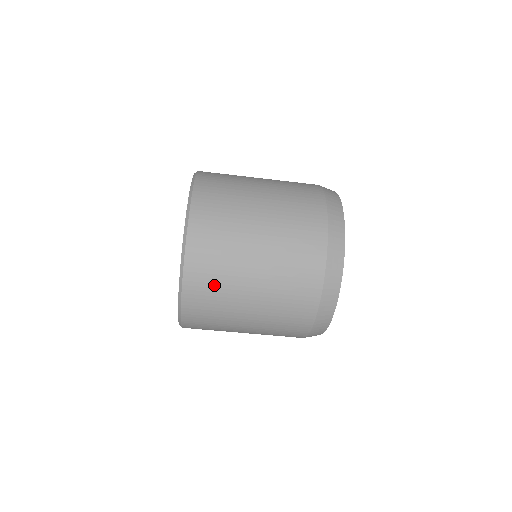
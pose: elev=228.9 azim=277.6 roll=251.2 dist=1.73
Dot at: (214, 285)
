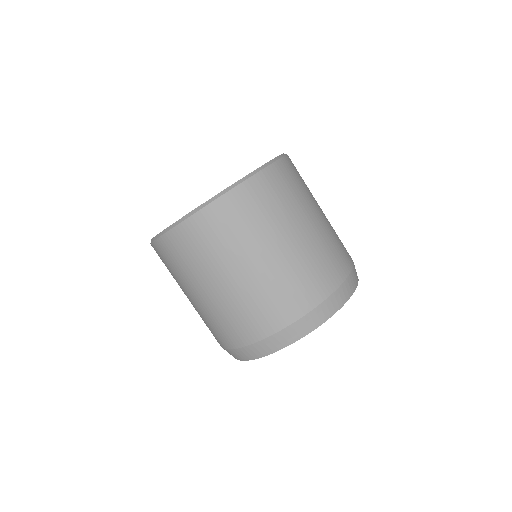
Dot at: (201, 249)
